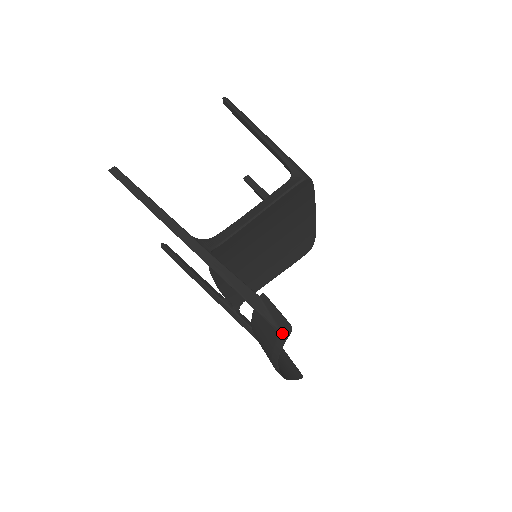
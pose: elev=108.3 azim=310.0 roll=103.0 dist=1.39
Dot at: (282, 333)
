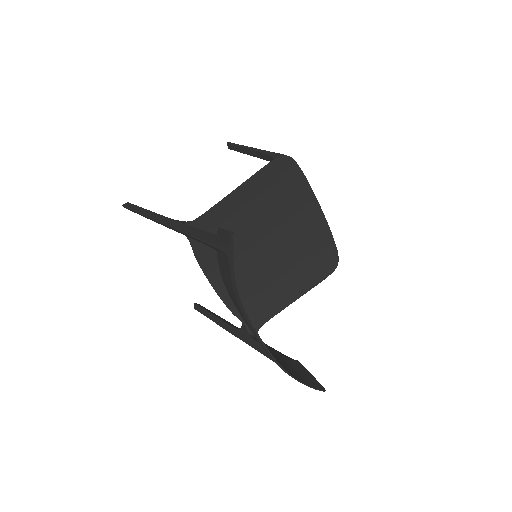
Dot at: (229, 250)
